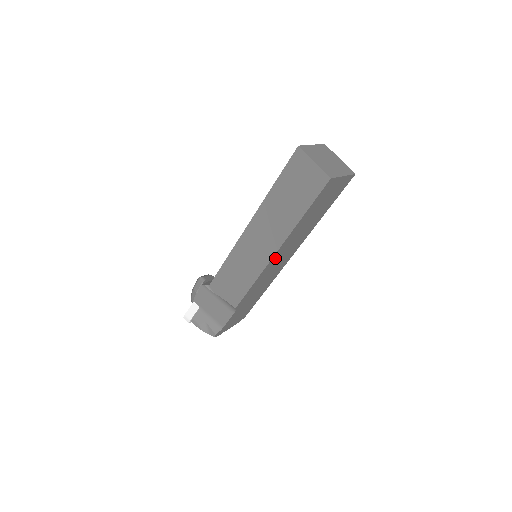
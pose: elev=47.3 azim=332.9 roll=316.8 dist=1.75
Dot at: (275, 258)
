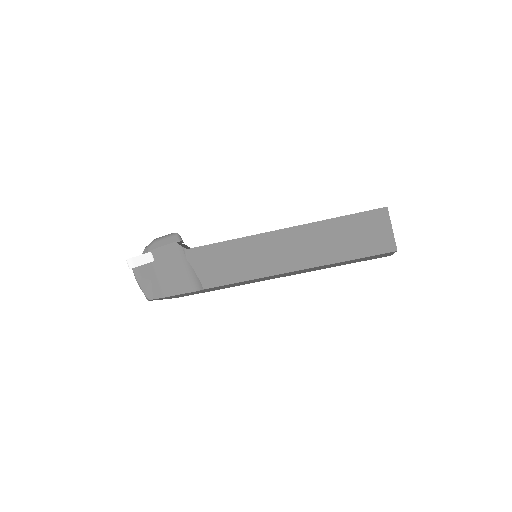
Dot at: (286, 273)
